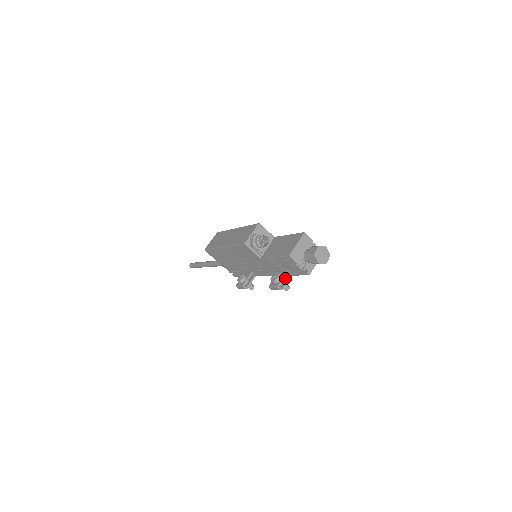
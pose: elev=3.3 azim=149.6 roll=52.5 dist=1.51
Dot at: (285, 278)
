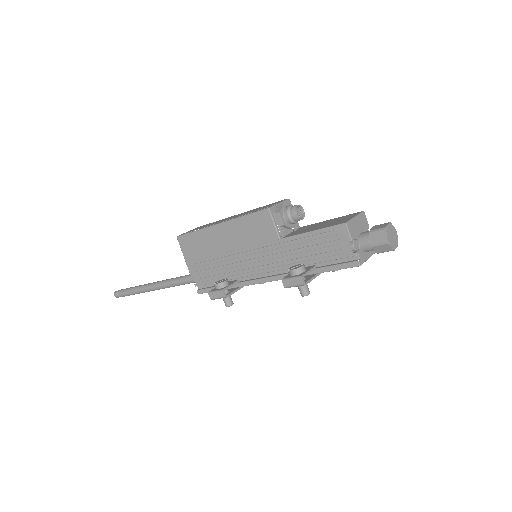
Dot at: (308, 276)
